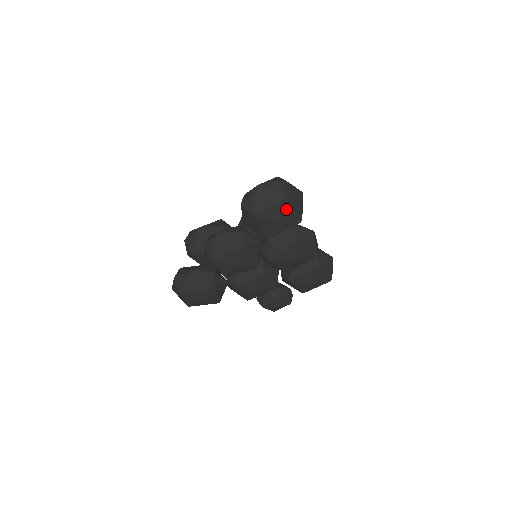
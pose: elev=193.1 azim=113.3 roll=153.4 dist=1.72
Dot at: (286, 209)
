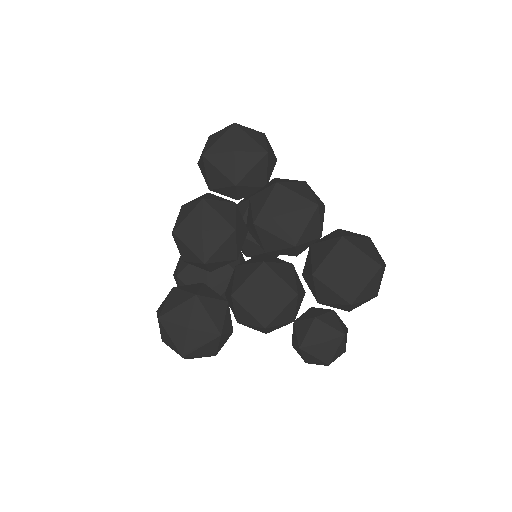
Dot at: (240, 137)
